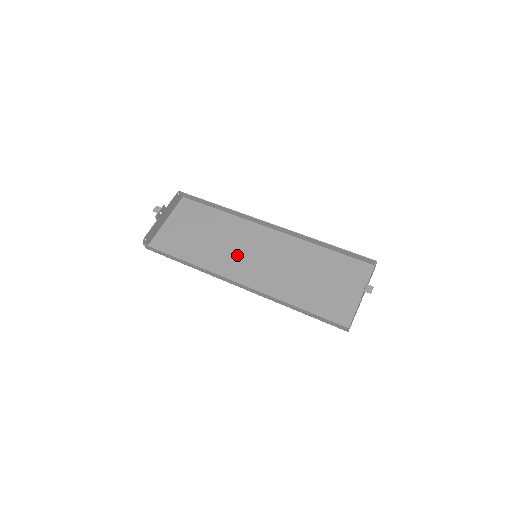
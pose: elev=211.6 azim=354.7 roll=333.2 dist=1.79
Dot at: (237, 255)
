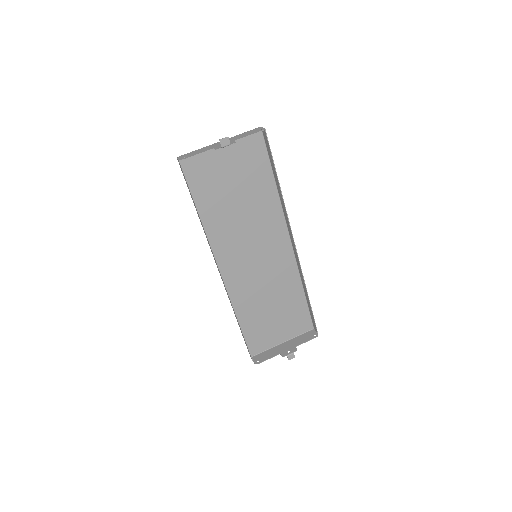
Dot at: (244, 241)
